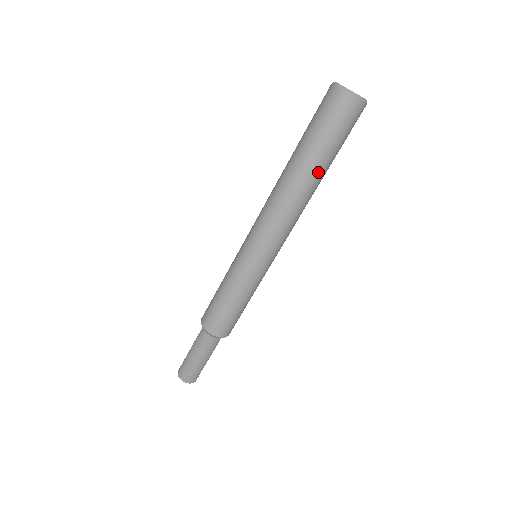
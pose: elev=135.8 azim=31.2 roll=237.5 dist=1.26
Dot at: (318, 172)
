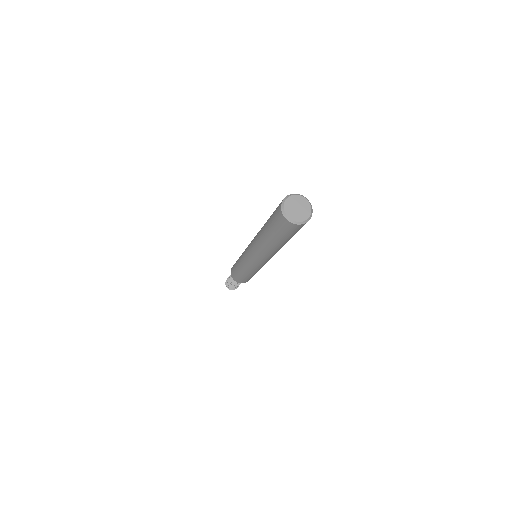
Dot at: (285, 243)
